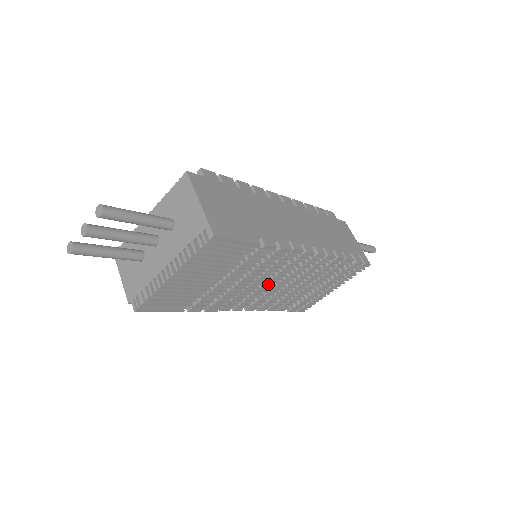
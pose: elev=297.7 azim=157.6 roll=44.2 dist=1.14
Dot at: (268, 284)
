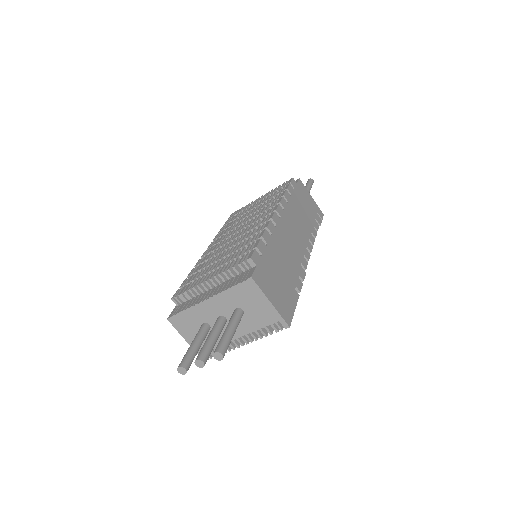
Dot at: occluded
